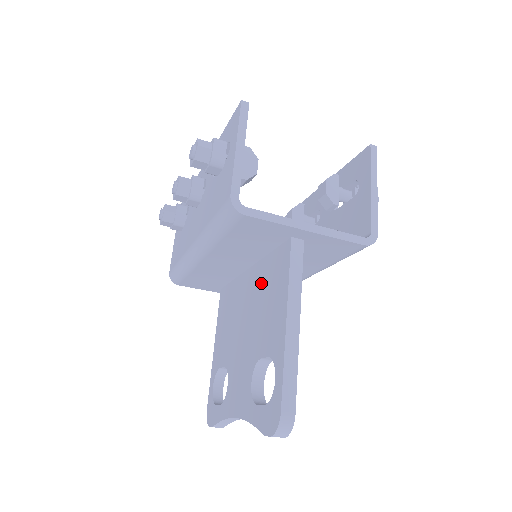
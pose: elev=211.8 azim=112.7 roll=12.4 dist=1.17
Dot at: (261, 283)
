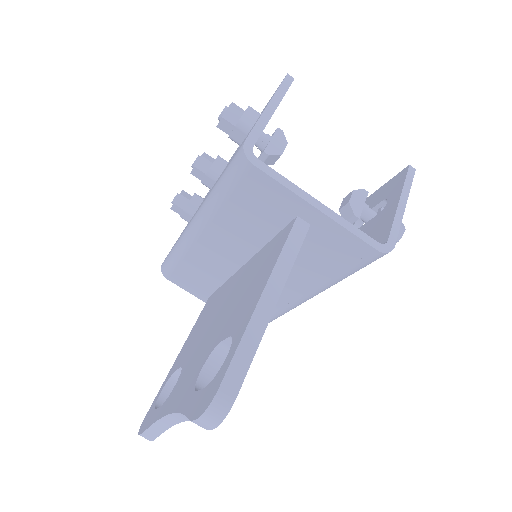
Dot at: (250, 271)
